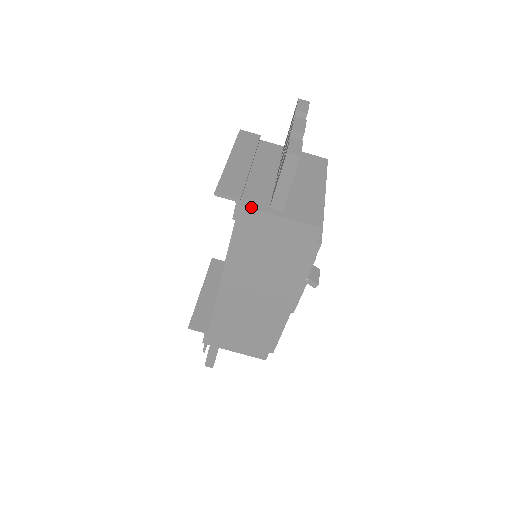
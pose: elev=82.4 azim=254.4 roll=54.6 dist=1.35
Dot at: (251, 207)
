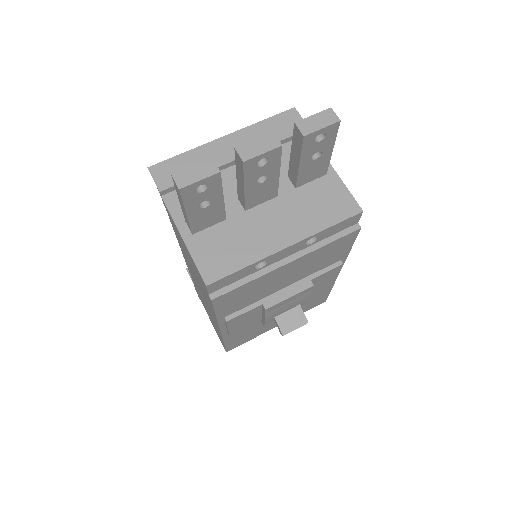
Dot at: (168, 207)
